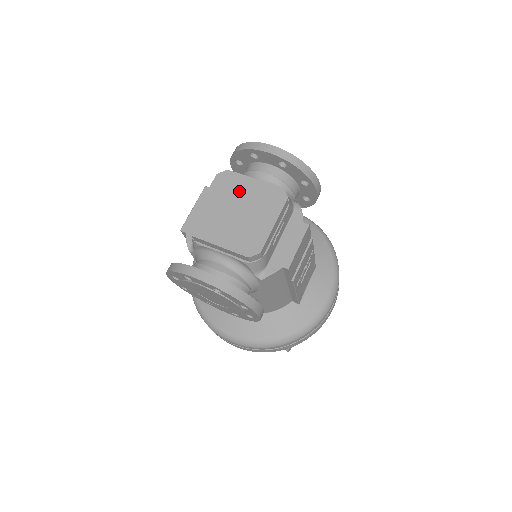
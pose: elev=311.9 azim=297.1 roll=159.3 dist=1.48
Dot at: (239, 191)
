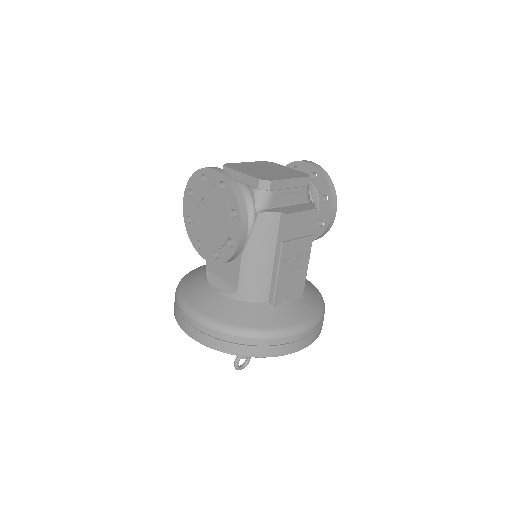
Dot at: (274, 167)
